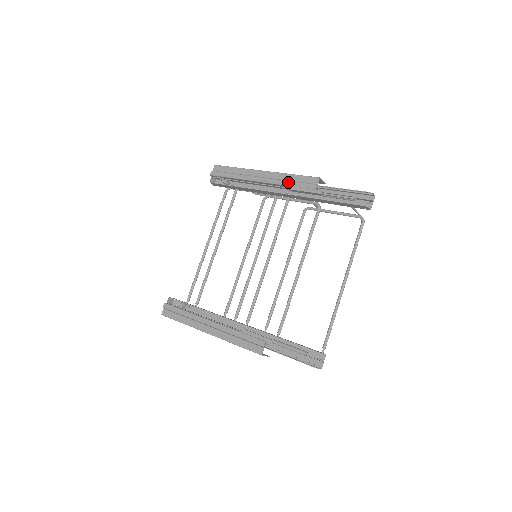
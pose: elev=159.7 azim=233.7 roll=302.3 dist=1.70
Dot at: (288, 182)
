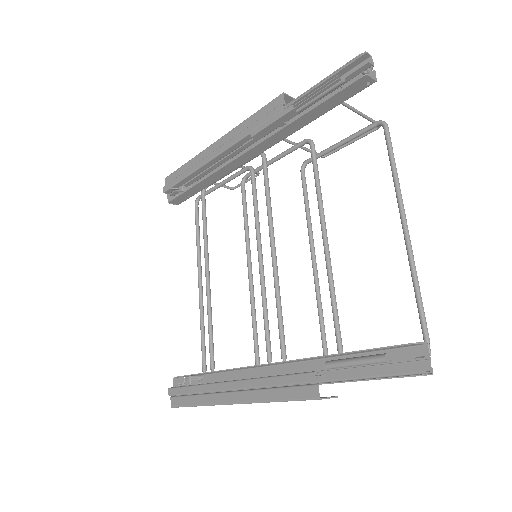
Dot at: (247, 129)
